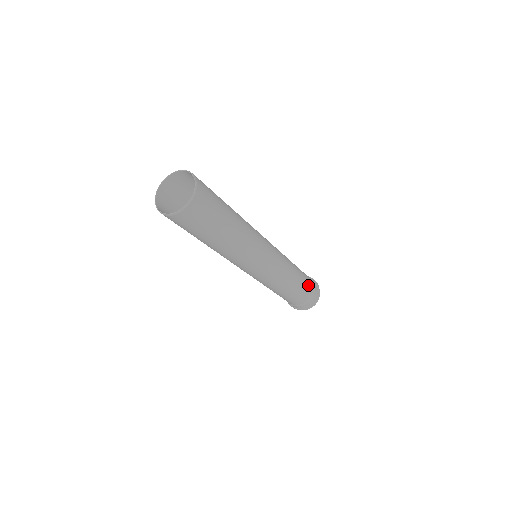
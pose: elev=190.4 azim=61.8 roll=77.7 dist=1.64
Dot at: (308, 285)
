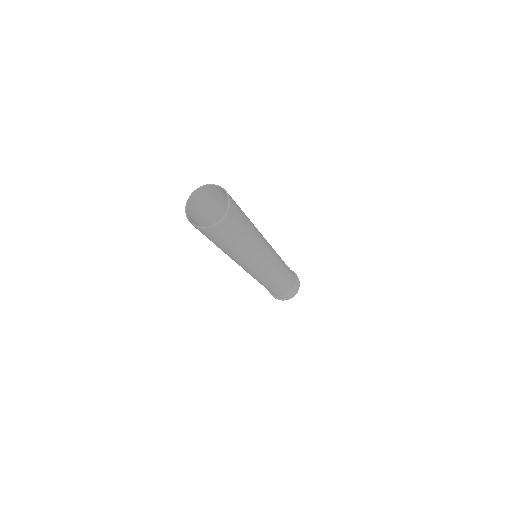
Dot at: (291, 284)
